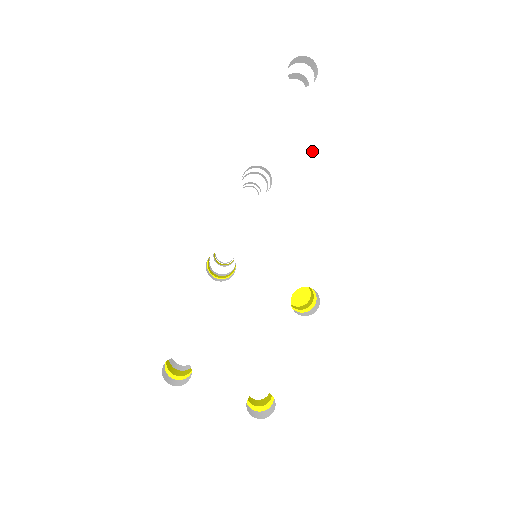
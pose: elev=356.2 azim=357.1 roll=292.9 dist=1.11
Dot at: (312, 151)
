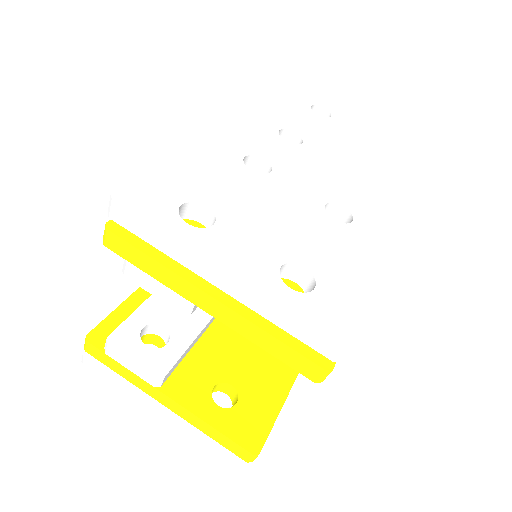
Dot at: (332, 141)
